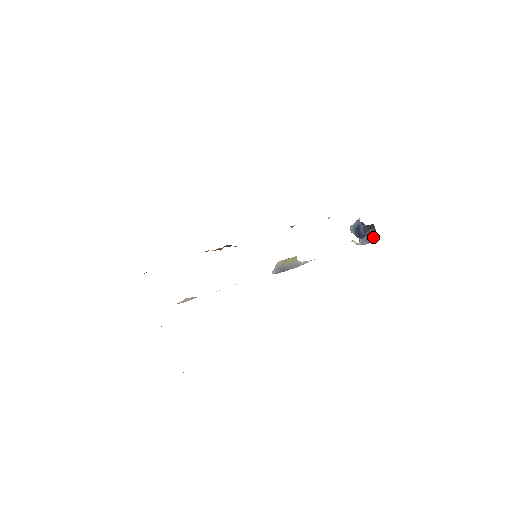
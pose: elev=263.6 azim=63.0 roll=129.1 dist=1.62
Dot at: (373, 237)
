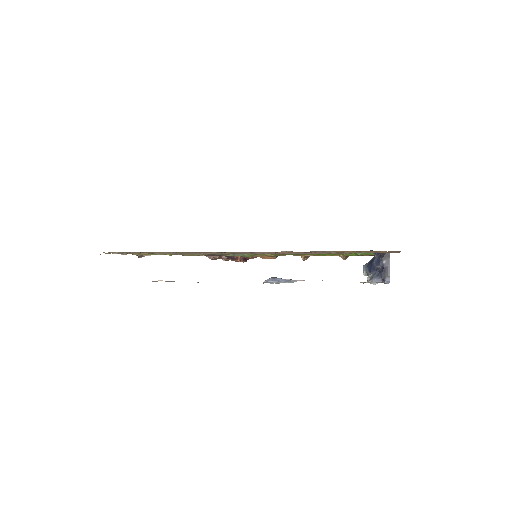
Dot at: (385, 273)
